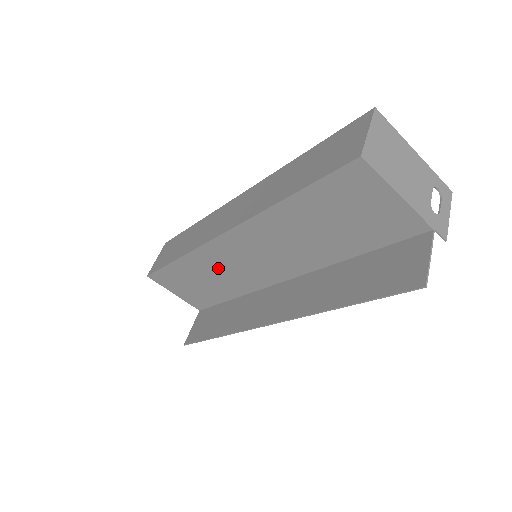
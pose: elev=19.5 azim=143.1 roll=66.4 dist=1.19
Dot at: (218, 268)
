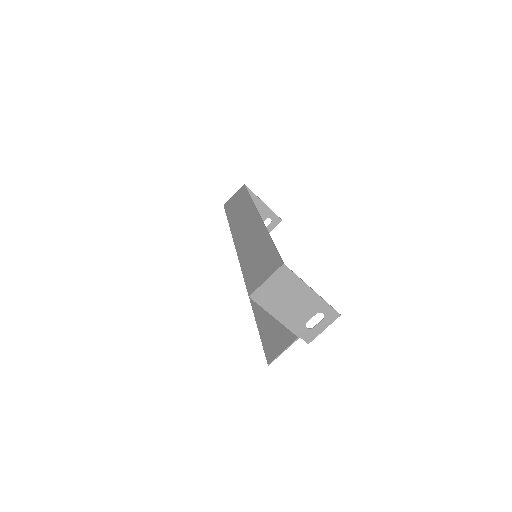
Dot at: occluded
